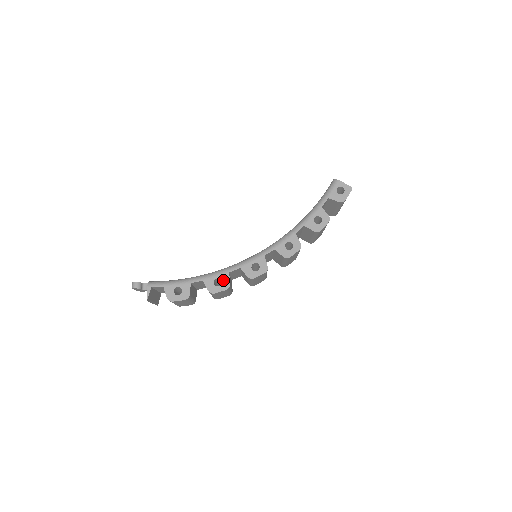
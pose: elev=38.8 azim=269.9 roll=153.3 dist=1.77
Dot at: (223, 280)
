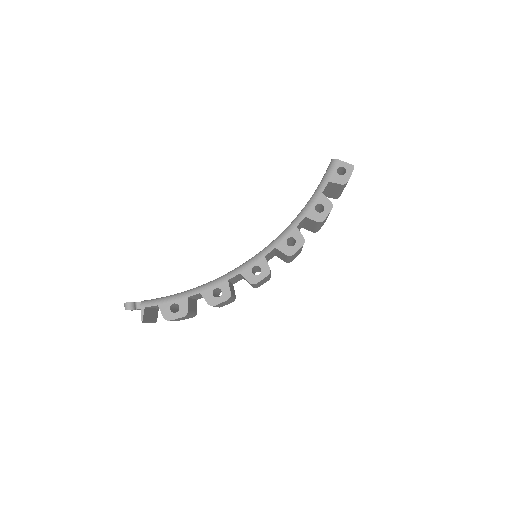
Dot at: (222, 290)
